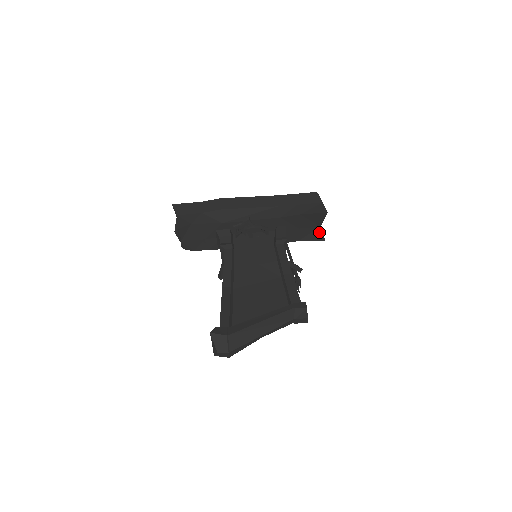
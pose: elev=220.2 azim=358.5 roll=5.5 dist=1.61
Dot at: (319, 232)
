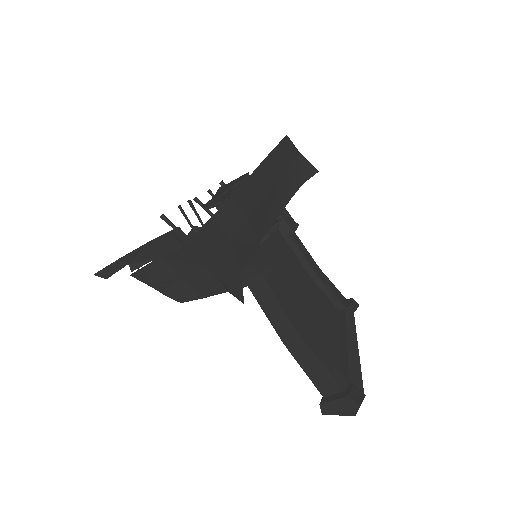
Dot at: occluded
